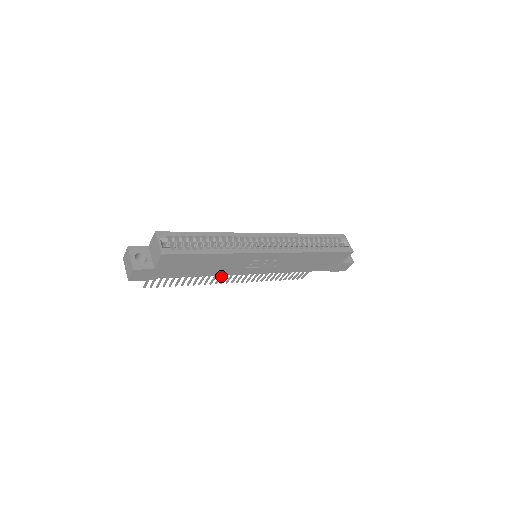
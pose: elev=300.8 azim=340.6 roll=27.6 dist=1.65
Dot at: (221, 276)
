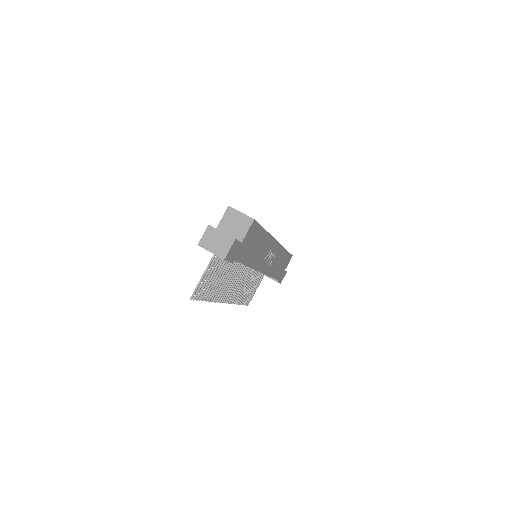
Dot at: (227, 289)
